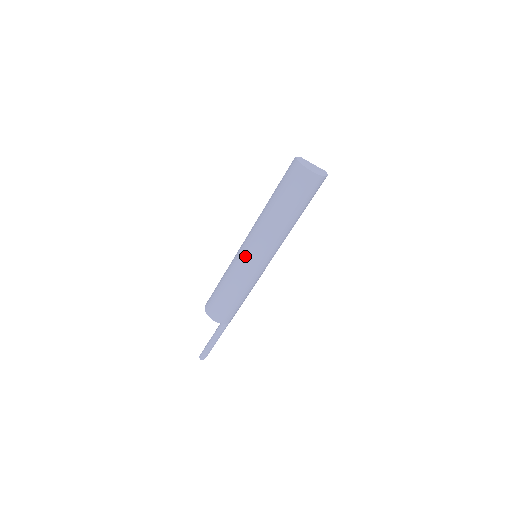
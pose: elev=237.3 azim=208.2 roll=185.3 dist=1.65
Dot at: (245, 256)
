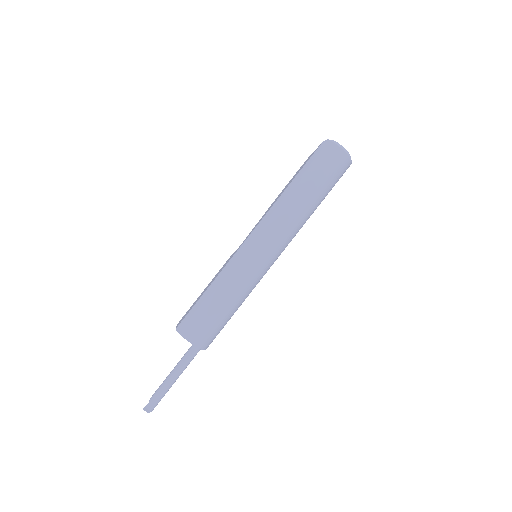
Dot at: (257, 254)
